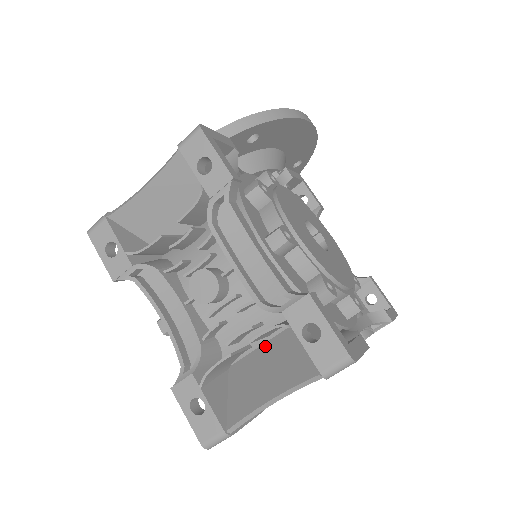
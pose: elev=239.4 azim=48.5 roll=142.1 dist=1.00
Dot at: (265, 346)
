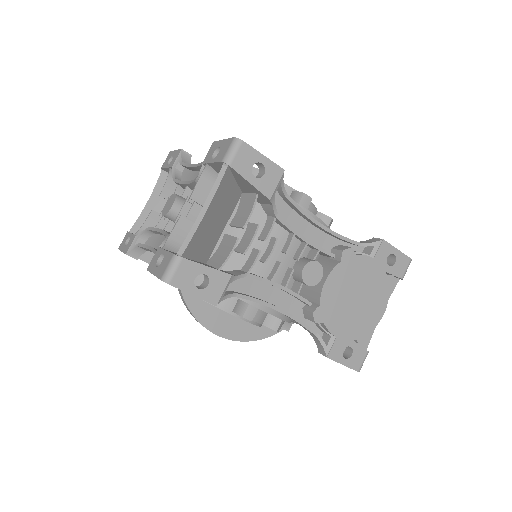
Dot at: occluded
